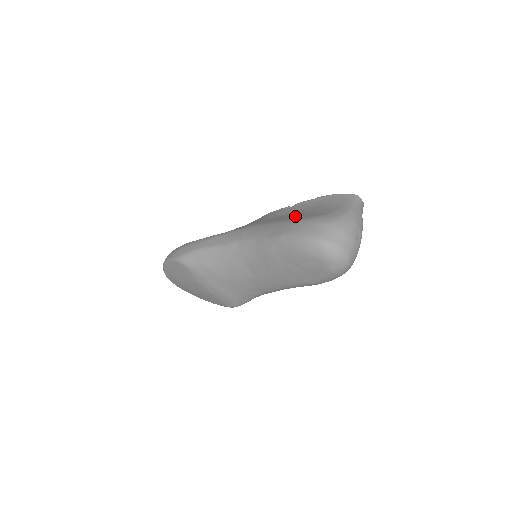
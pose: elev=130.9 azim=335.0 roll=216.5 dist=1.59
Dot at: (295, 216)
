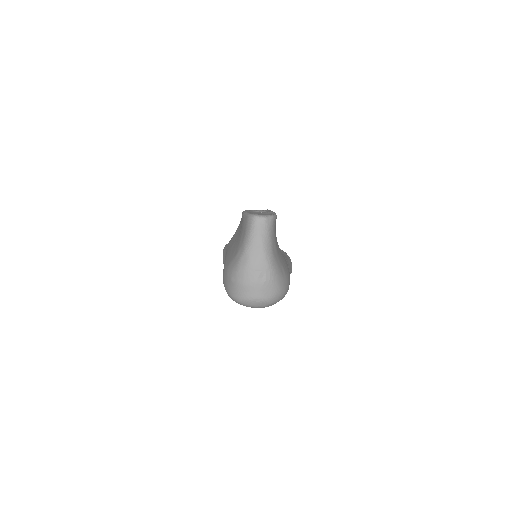
Dot at: (231, 250)
